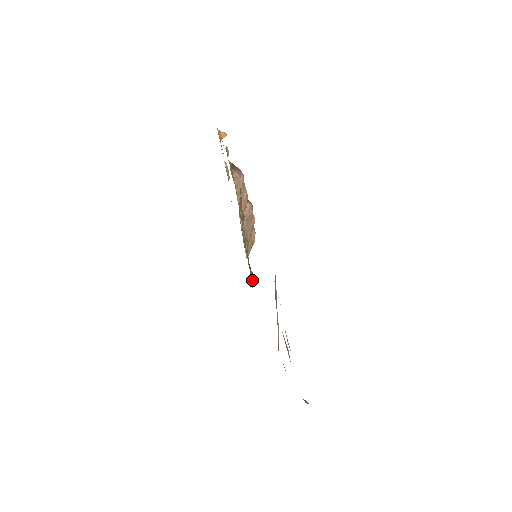
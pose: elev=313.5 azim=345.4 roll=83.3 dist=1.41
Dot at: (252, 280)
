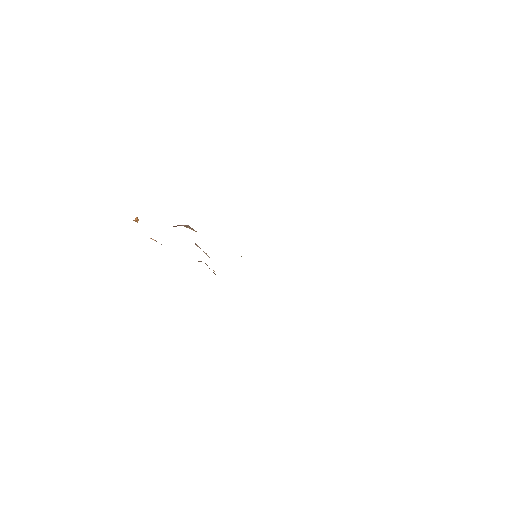
Dot at: occluded
